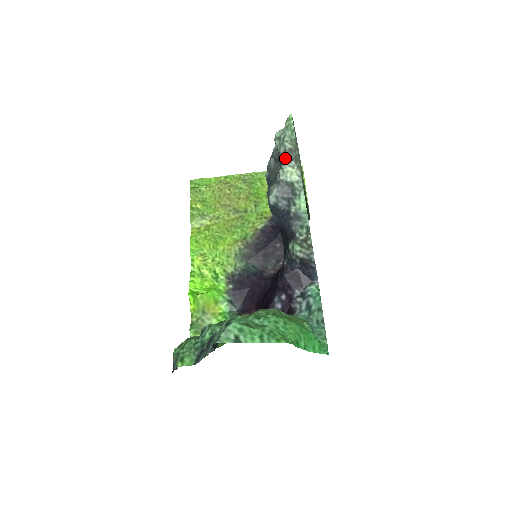
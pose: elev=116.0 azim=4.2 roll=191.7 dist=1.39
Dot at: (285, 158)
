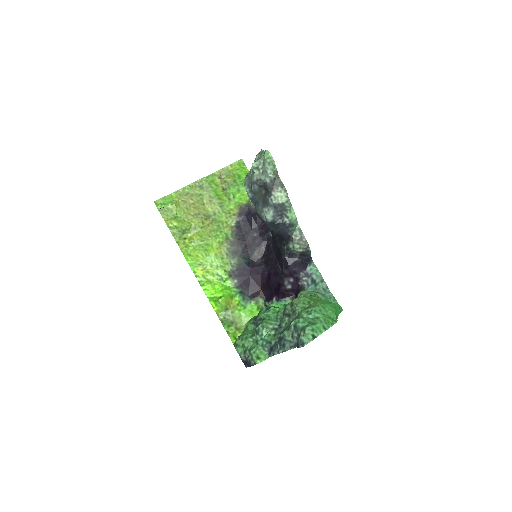
Dot at: (272, 186)
